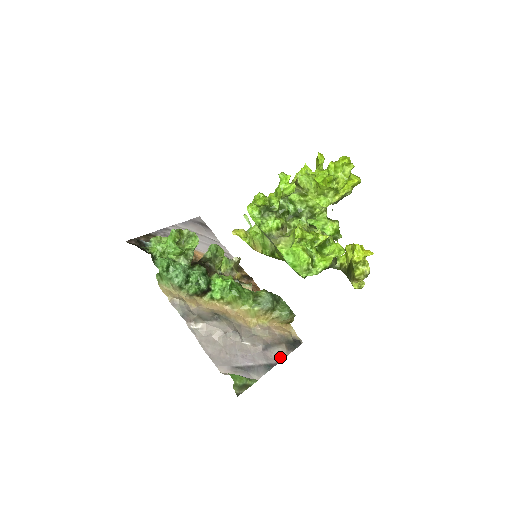
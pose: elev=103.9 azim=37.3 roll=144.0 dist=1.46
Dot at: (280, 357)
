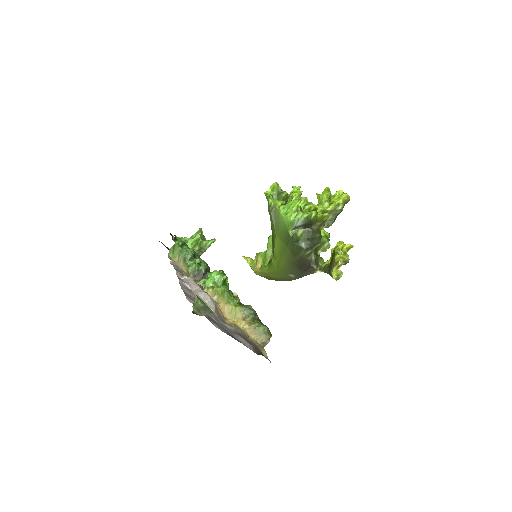
Dot at: (245, 344)
